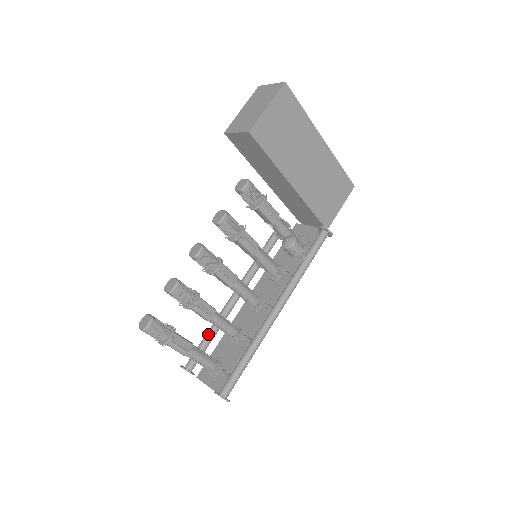
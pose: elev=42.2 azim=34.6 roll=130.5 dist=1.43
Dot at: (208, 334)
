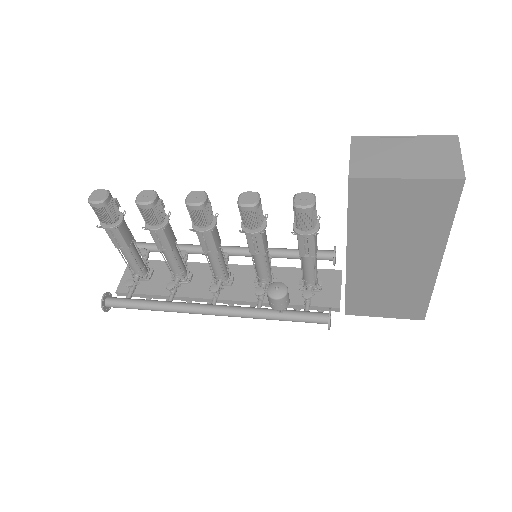
Dot at: occluded
